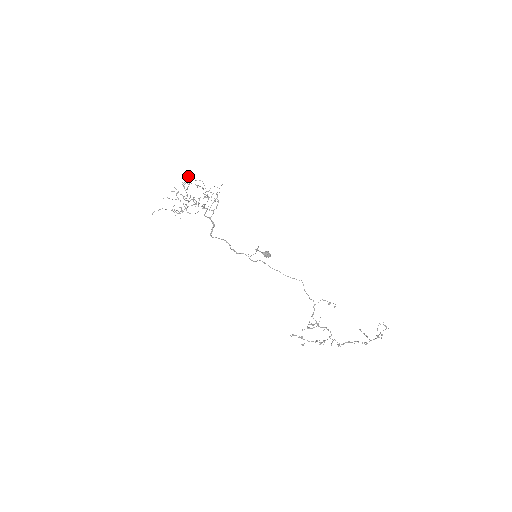
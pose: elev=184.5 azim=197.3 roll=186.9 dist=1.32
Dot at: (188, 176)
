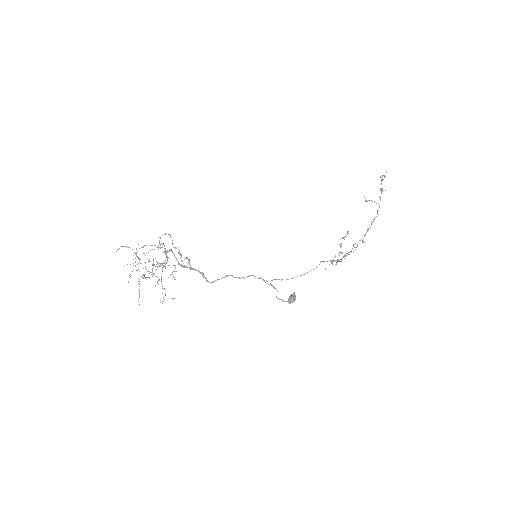
Dot at: occluded
